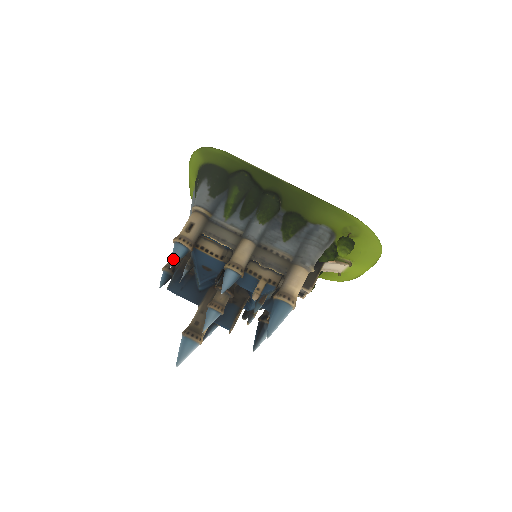
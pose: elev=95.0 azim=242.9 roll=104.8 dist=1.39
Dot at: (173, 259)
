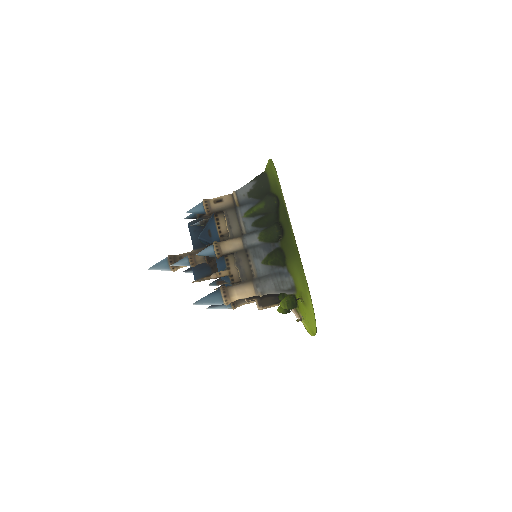
Dot at: (192, 209)
